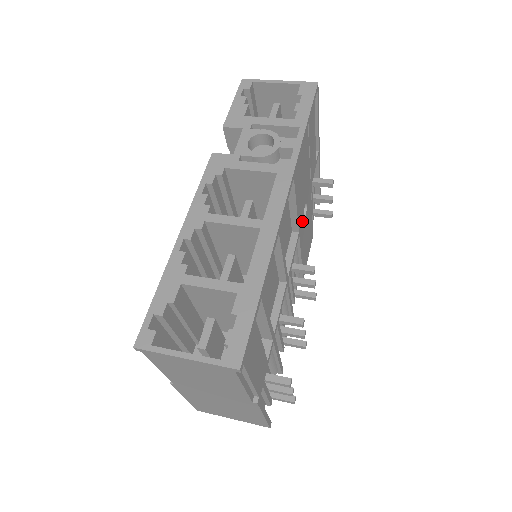
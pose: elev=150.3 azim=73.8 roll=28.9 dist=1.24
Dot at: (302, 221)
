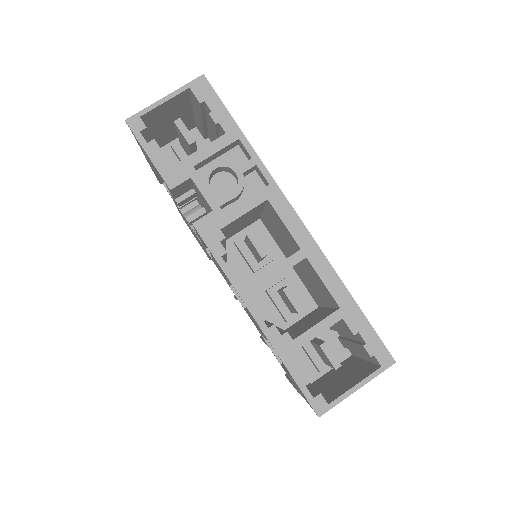
Dot at: occluded
